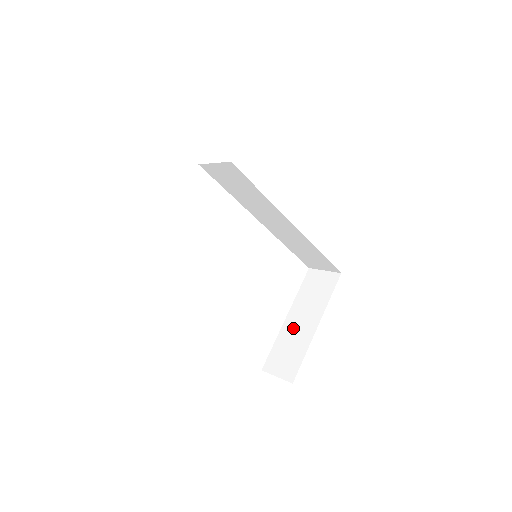
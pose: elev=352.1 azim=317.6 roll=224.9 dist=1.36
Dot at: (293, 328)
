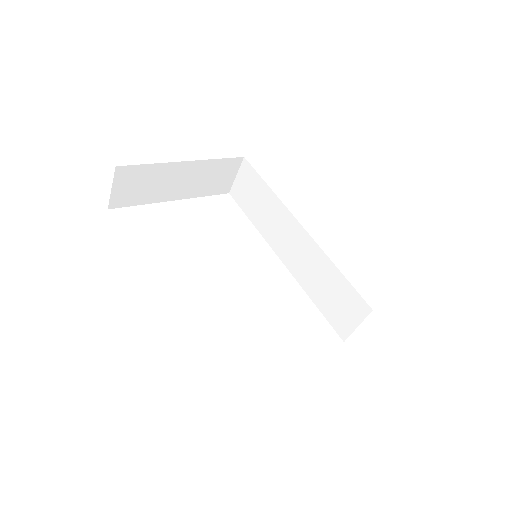
Dot at: occluded
